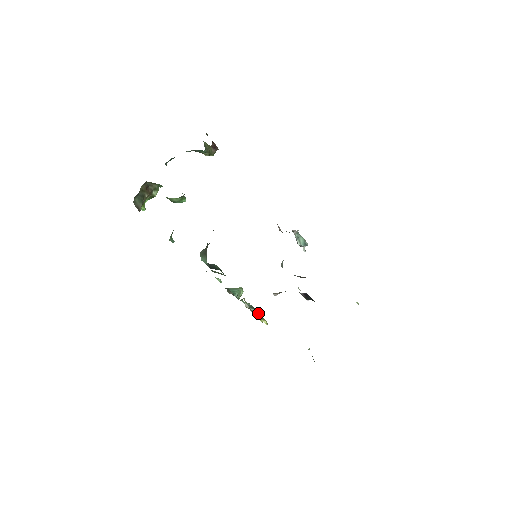
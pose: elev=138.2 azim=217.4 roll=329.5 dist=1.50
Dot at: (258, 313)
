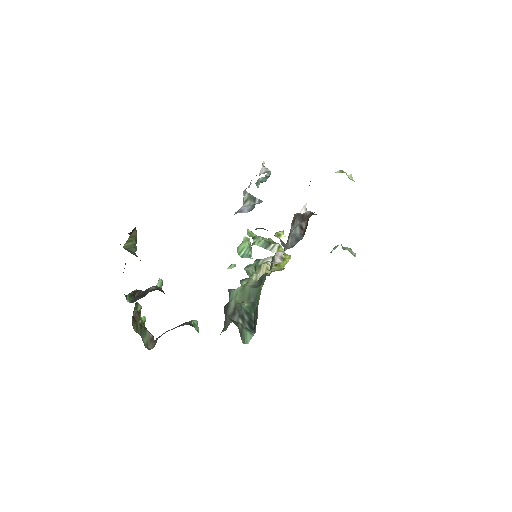
Dot at: (278, 247)
